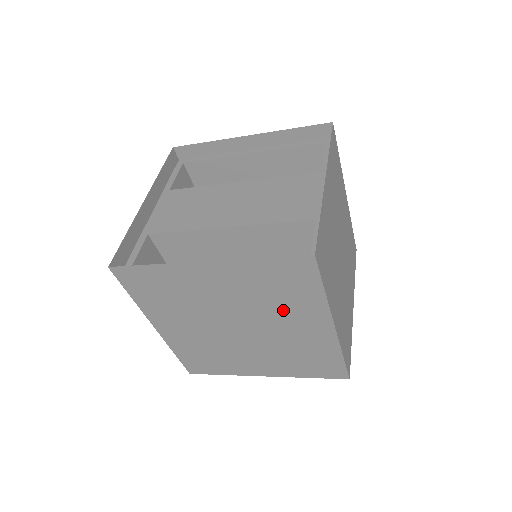
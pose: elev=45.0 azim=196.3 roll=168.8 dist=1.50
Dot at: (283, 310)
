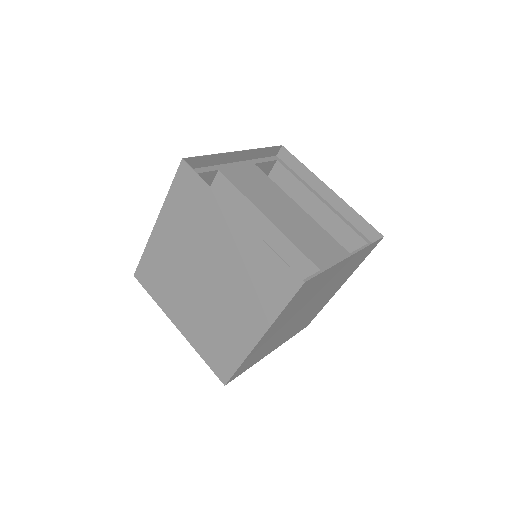
Dot at: (245, 296)
